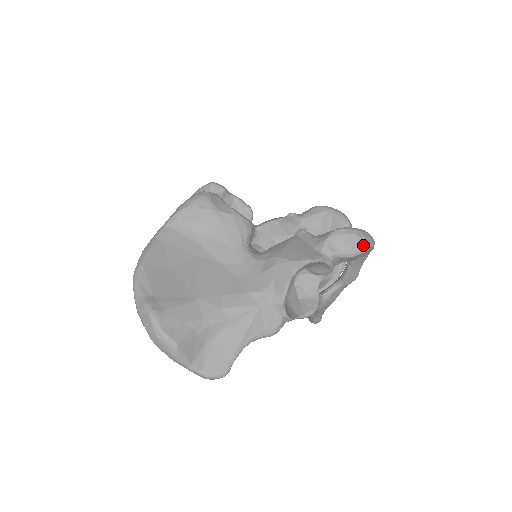
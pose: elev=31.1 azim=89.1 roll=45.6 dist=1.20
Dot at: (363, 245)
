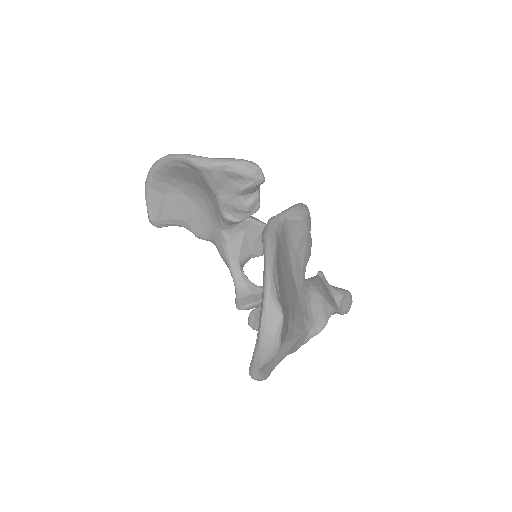
Dot at: occluded
